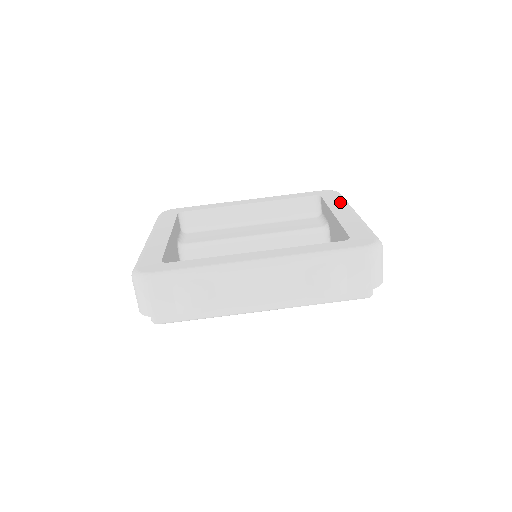
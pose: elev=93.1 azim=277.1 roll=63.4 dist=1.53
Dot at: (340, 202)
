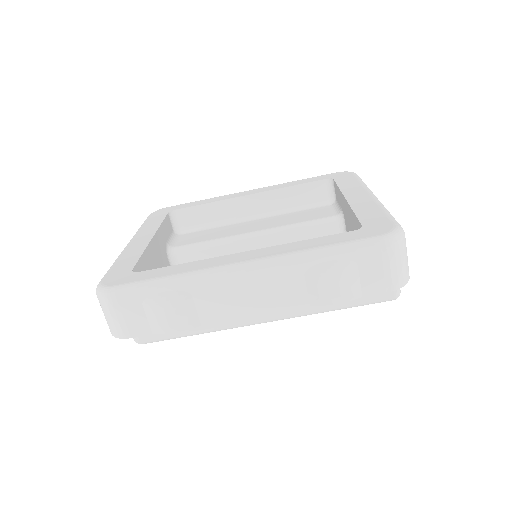
Dot at: (355, 184)
